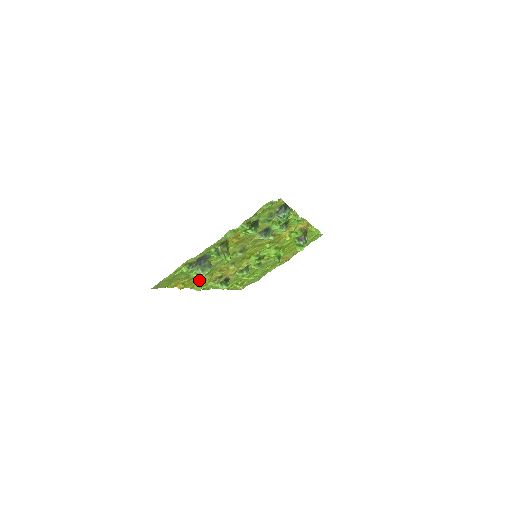
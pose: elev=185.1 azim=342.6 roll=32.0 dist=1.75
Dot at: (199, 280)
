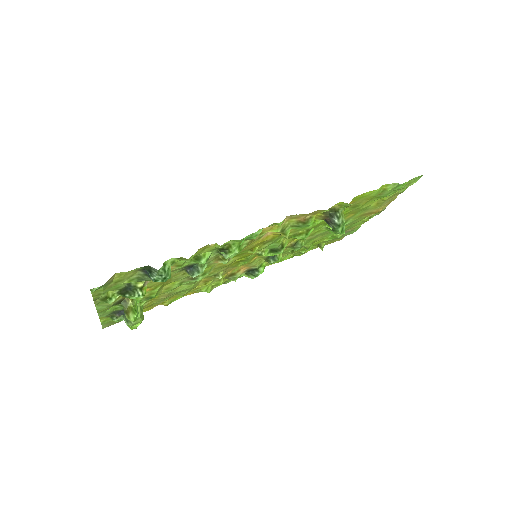
Dot at: (189, 292)
